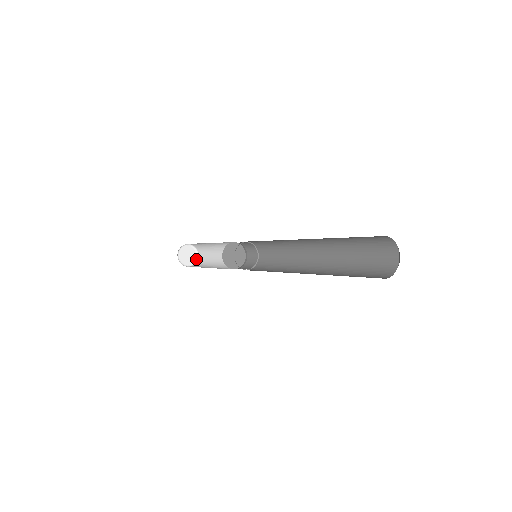
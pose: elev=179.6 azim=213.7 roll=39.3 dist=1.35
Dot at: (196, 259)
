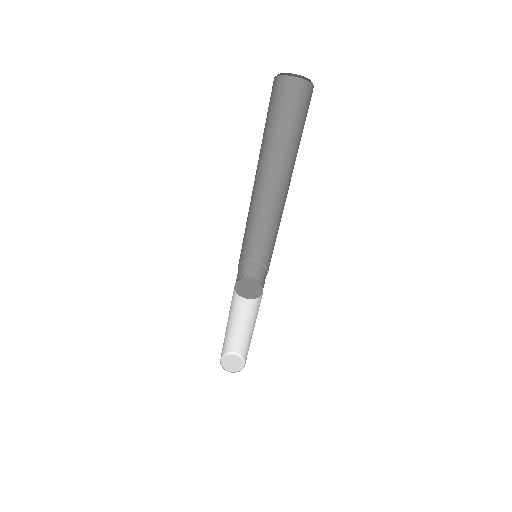
Dot at: (243, 361)
